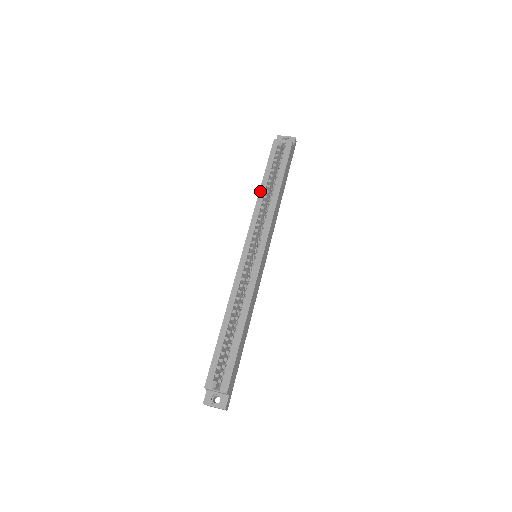
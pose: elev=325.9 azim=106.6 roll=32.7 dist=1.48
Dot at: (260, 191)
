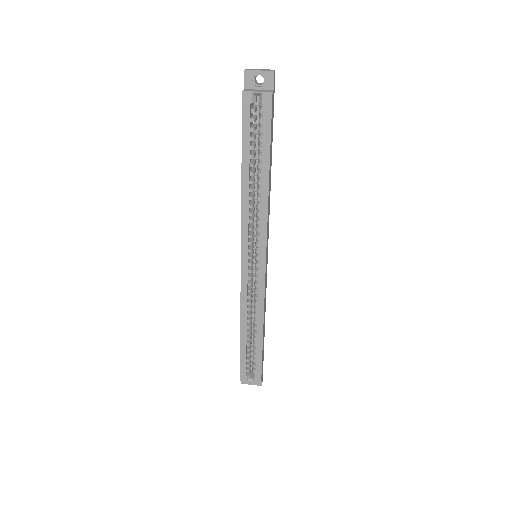
Dot at: (242, 185)
